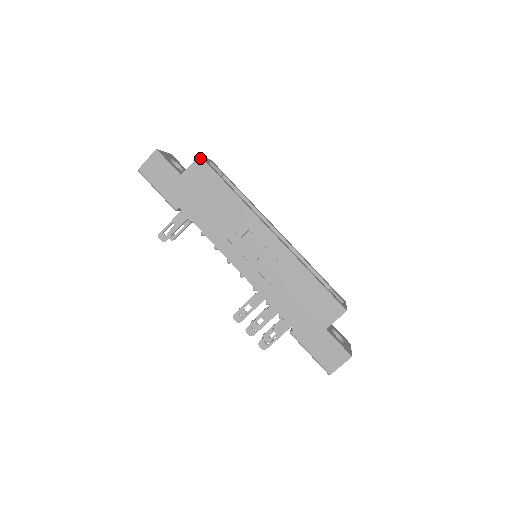
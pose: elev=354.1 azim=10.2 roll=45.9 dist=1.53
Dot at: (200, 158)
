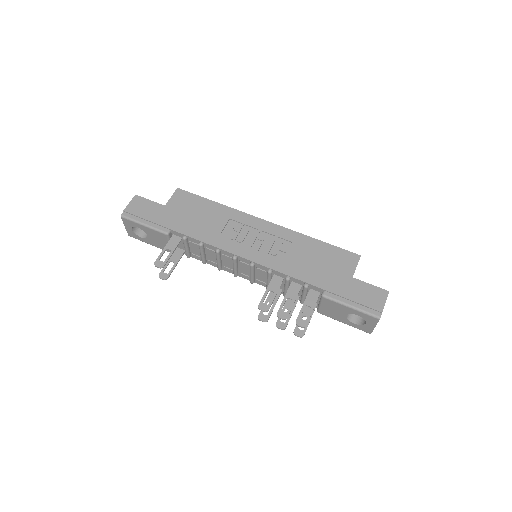
Dot at: (179, 189)
